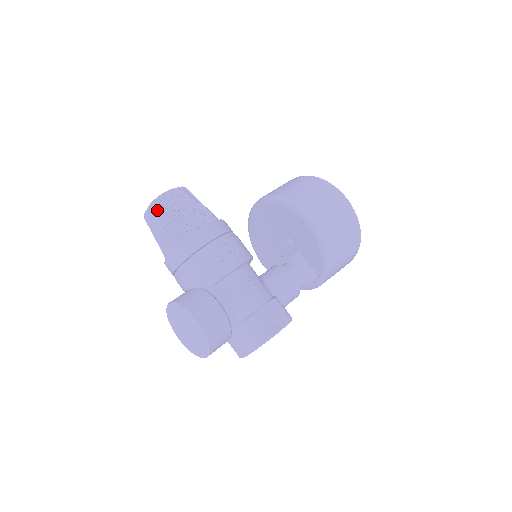
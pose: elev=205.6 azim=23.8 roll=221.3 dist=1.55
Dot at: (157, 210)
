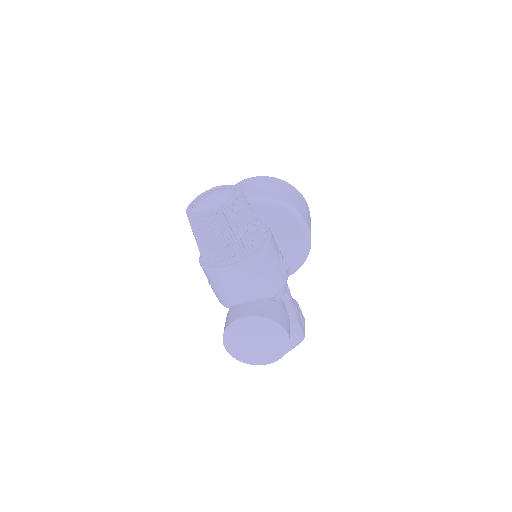
Dot at: (231, 213)
